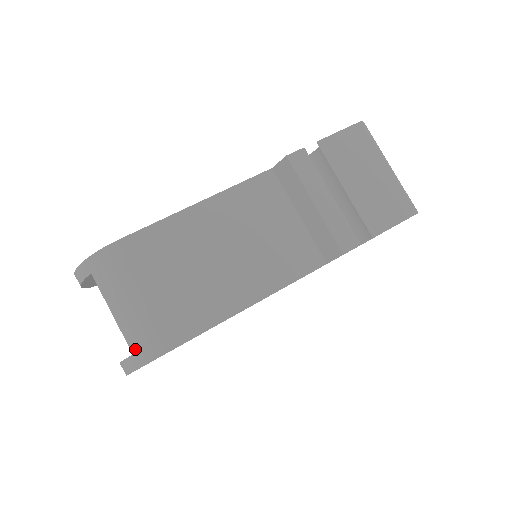
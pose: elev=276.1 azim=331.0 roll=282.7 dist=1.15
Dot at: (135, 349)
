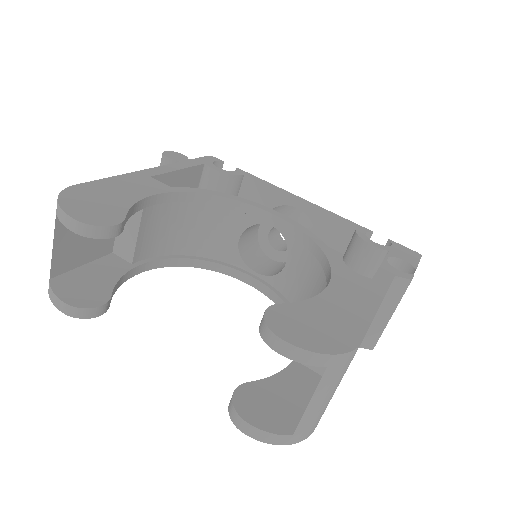
Dot at: (299, 432)
